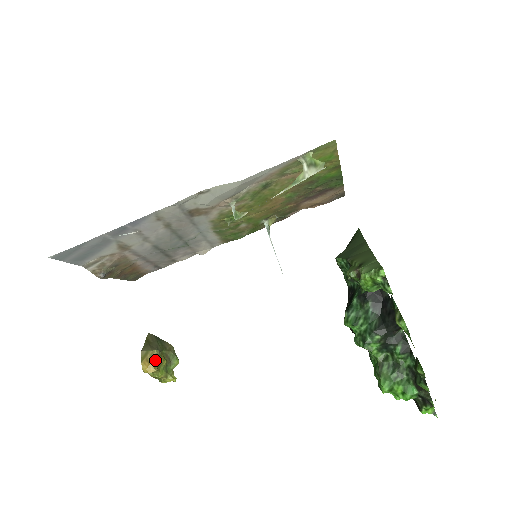
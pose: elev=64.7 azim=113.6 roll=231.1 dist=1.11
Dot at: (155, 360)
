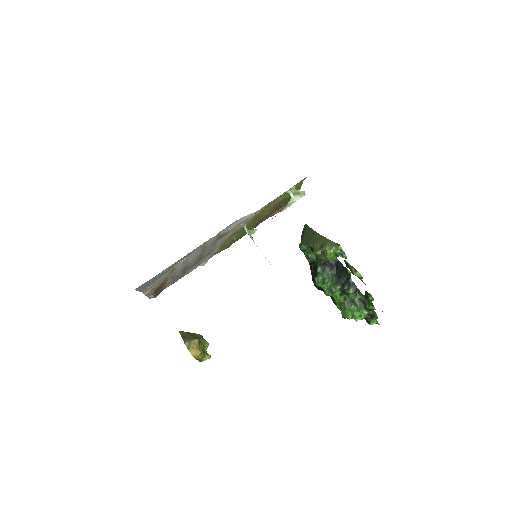
Dot at: (198, 346)
